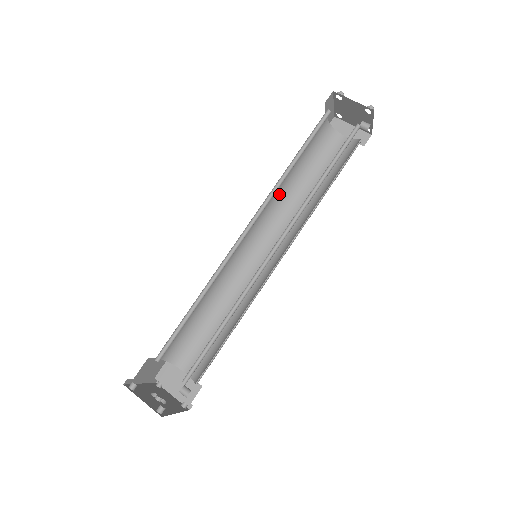
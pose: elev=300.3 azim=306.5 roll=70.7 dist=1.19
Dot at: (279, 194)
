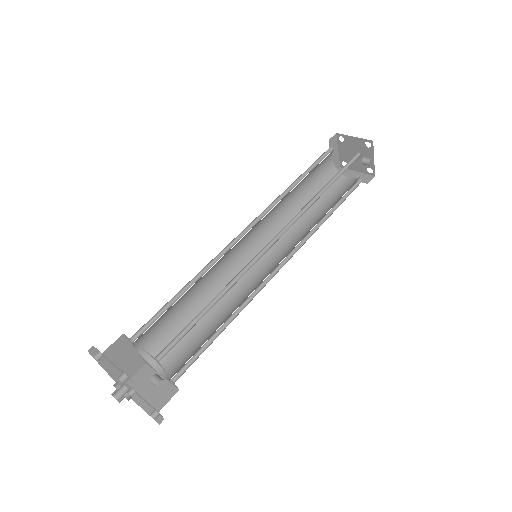
Dot at: (285, 214)
